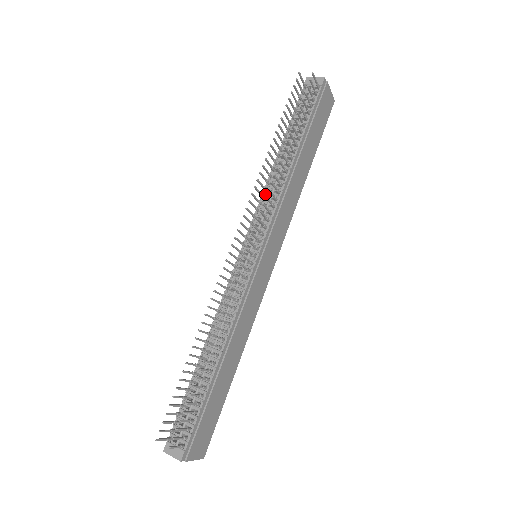
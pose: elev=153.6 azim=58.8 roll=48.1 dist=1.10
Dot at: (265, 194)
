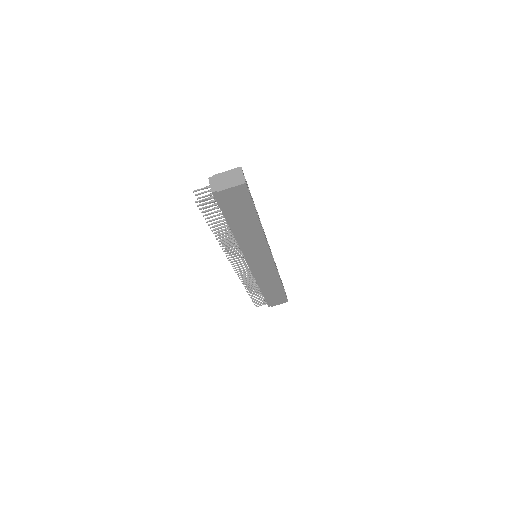
Dot at: occluded
